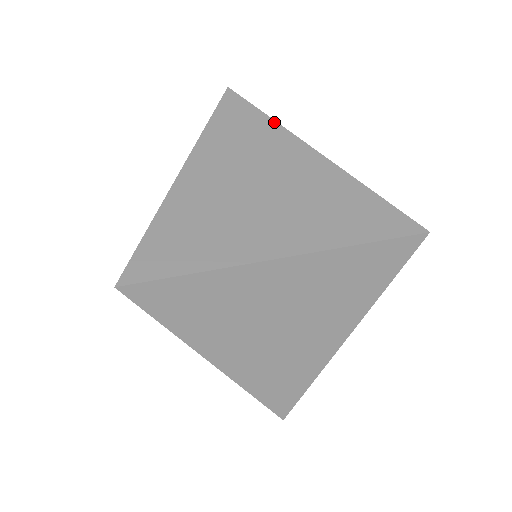
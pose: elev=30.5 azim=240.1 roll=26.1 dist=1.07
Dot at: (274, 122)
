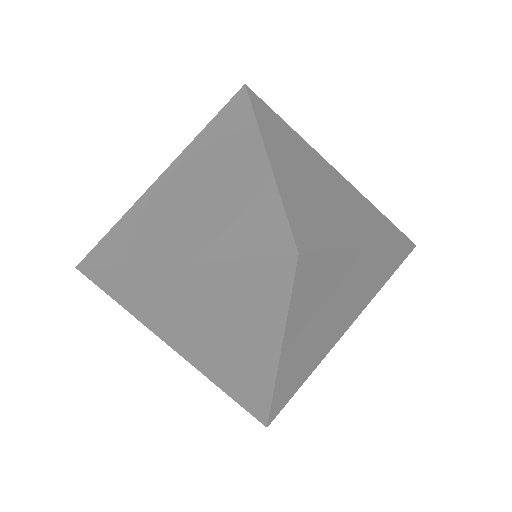
Dot at: (295, 132)
